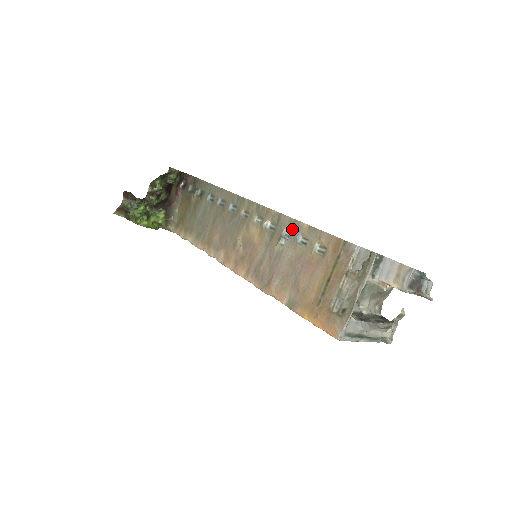
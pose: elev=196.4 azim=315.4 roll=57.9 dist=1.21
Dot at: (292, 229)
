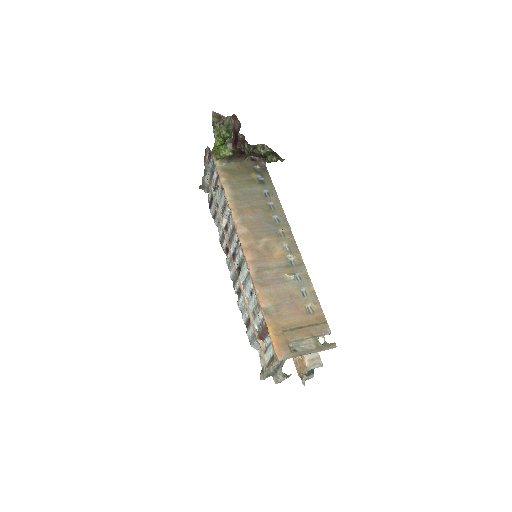
Dot at: (304, 279)
